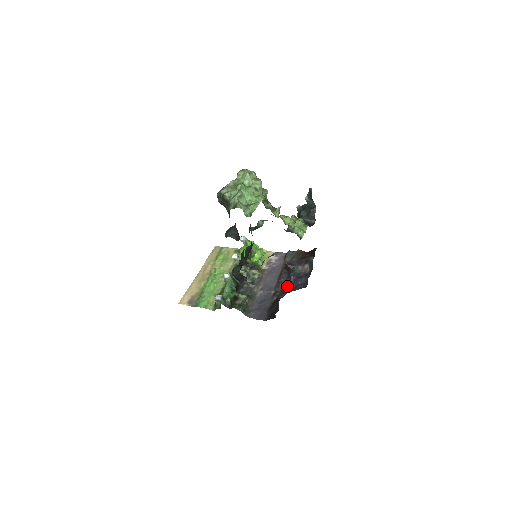
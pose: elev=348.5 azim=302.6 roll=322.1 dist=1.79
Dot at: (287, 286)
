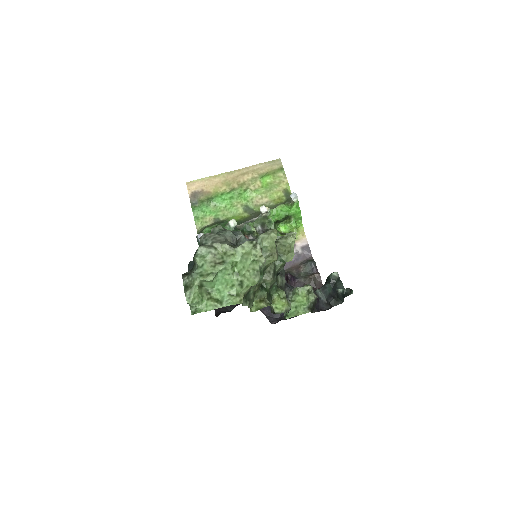
Dot at: occluded
